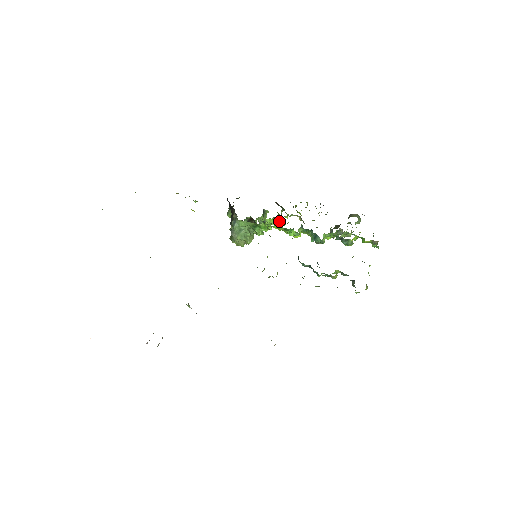
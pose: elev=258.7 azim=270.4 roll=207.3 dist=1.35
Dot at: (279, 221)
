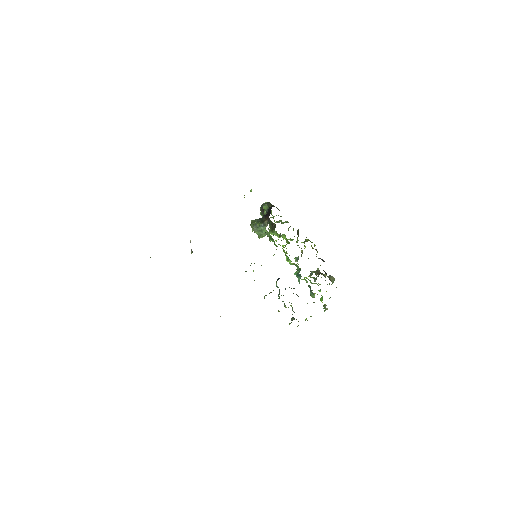
Dot at: (289, 243)
